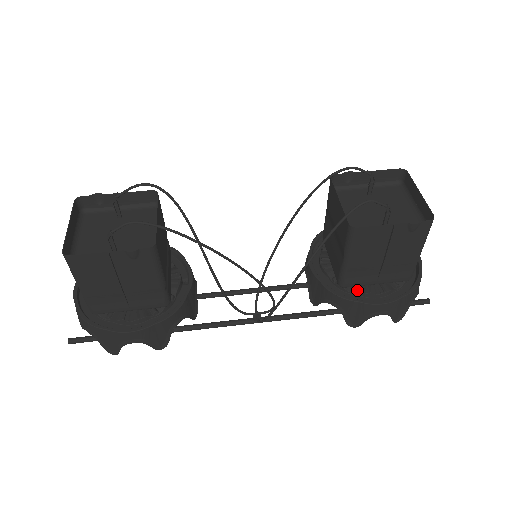
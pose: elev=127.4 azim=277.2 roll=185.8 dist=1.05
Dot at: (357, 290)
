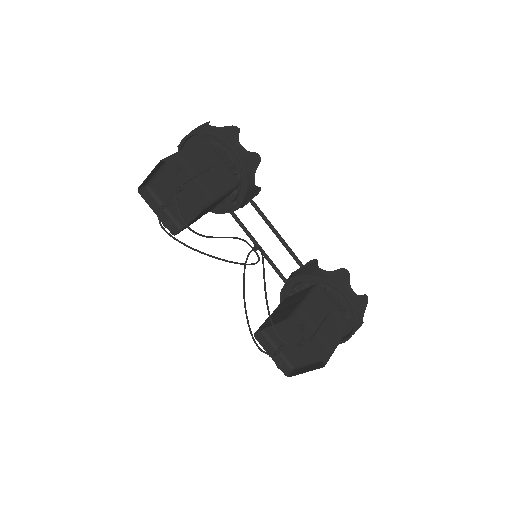
Dot at: occluded
